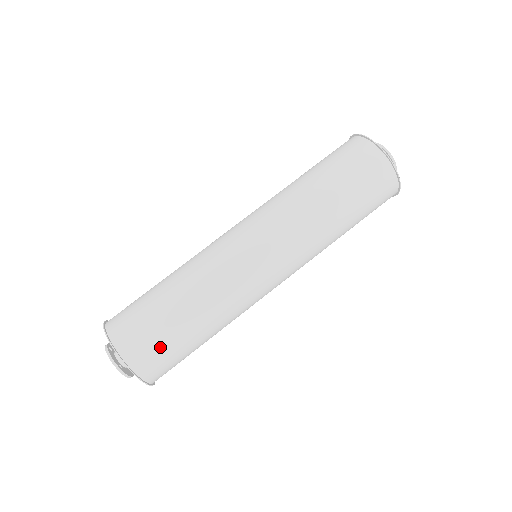
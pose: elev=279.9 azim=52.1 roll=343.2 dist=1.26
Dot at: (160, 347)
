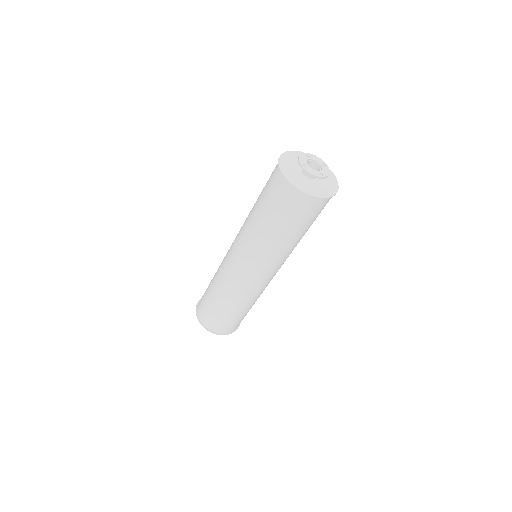
Dot at: (235, 323)
